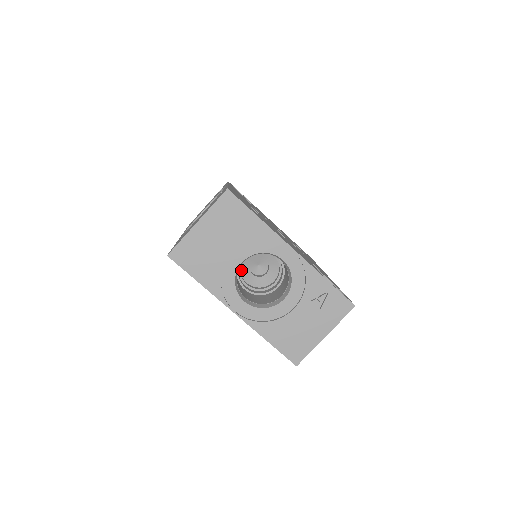
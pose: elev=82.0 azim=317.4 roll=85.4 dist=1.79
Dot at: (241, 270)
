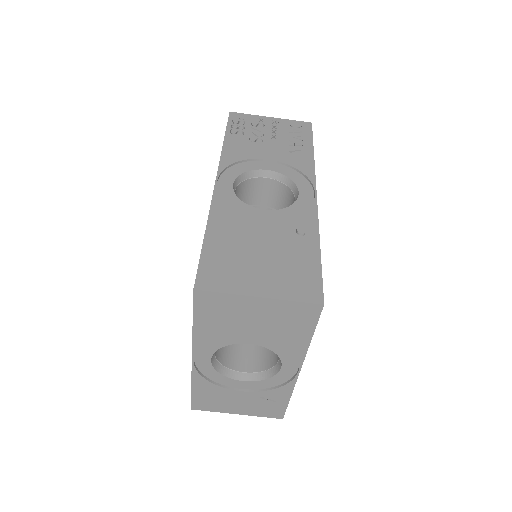
Dot at: occluded
